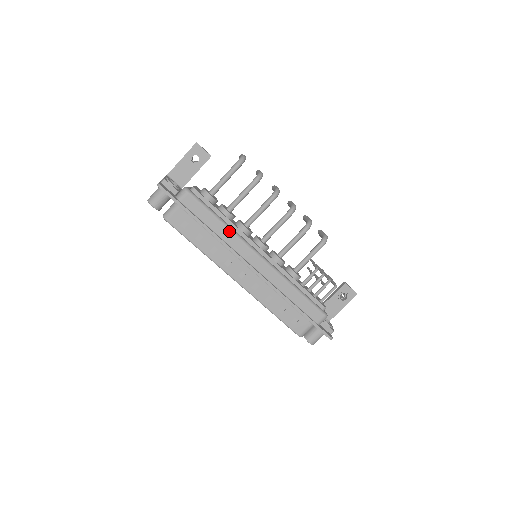
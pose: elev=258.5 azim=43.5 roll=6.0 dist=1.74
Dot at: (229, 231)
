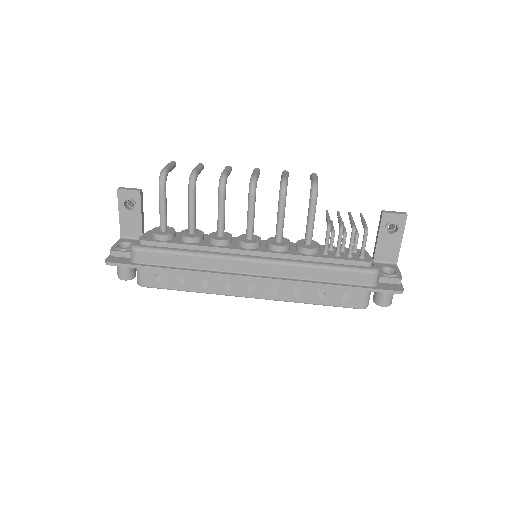
Dot at: (201, 258)
